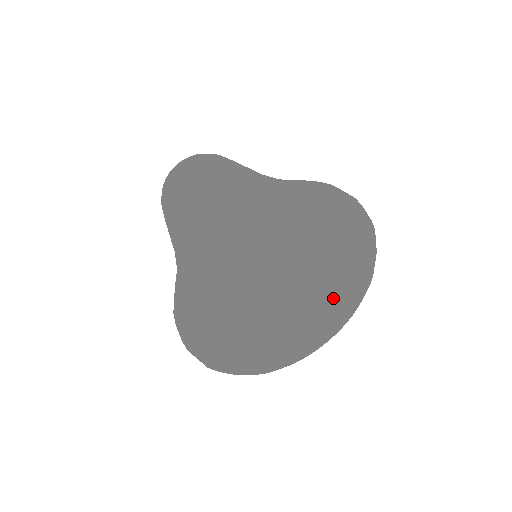
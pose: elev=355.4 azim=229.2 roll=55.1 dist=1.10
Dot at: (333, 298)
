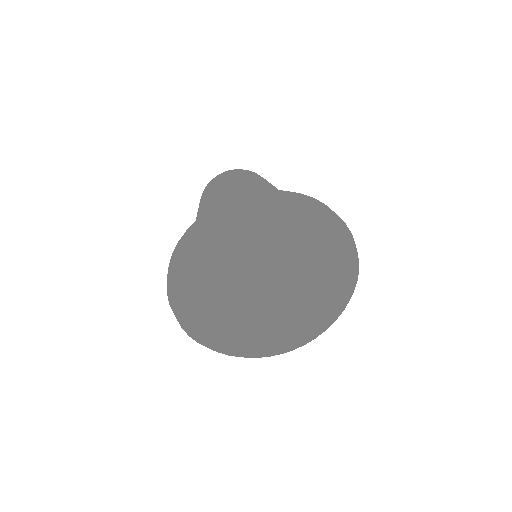
Dot at: (285, 293)
